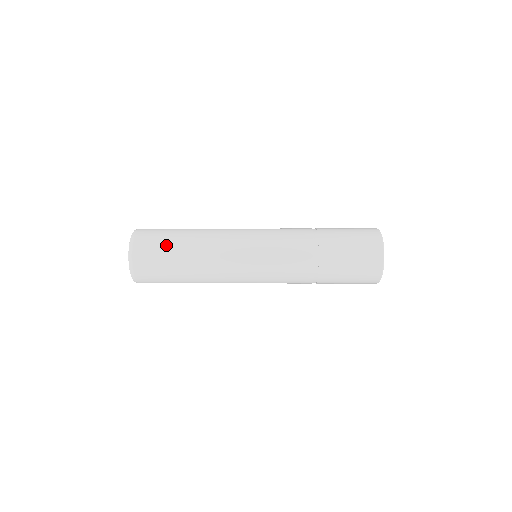
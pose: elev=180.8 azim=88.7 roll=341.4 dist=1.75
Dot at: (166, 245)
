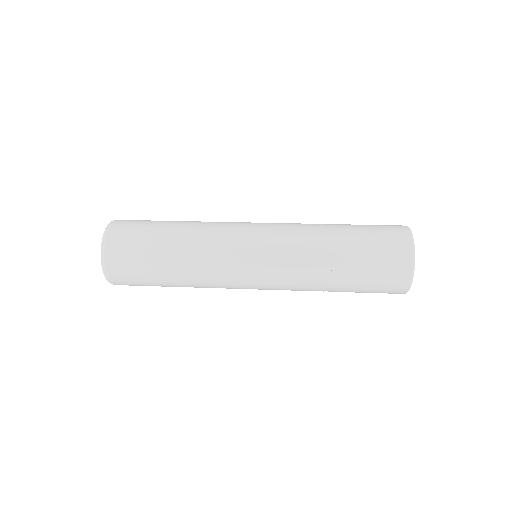
Dot at: (144, 257)
